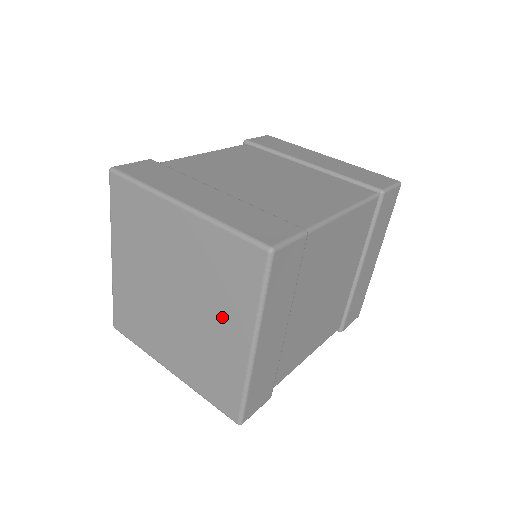
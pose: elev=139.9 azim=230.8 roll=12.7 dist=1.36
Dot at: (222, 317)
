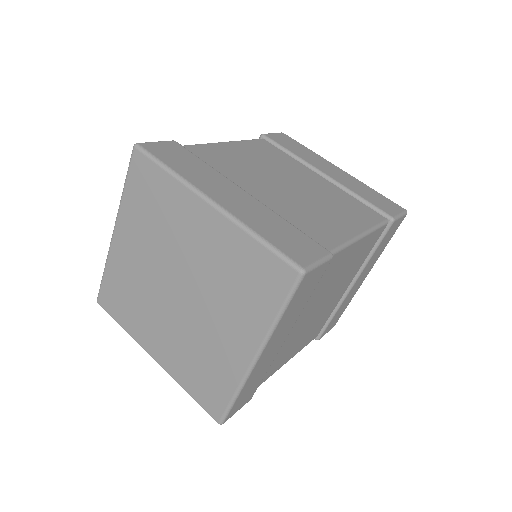
Dot at: (229, 321)
